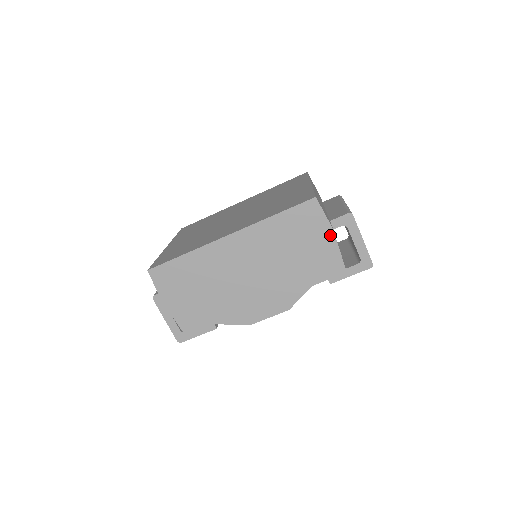
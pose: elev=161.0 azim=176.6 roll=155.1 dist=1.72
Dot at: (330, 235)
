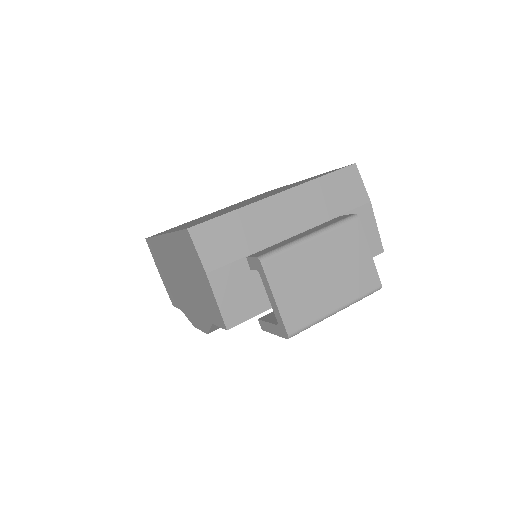
Dot at: (206, 279)
